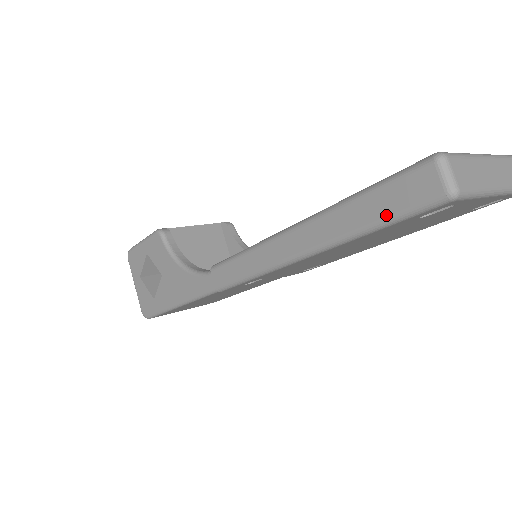
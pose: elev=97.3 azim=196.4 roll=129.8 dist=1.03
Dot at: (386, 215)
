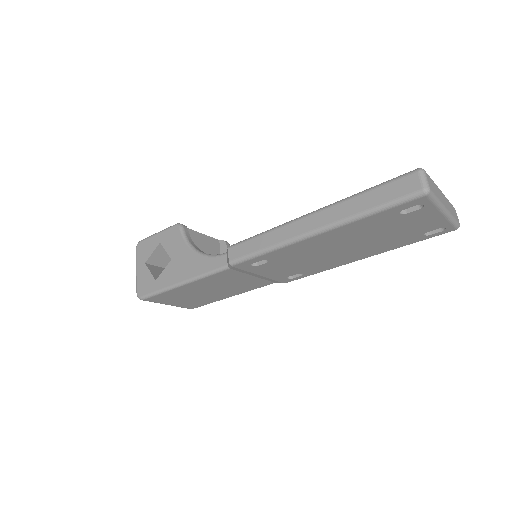
Dot at: (382, 203)
